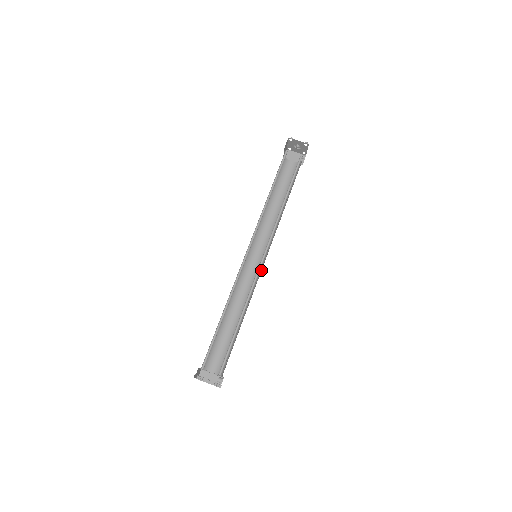
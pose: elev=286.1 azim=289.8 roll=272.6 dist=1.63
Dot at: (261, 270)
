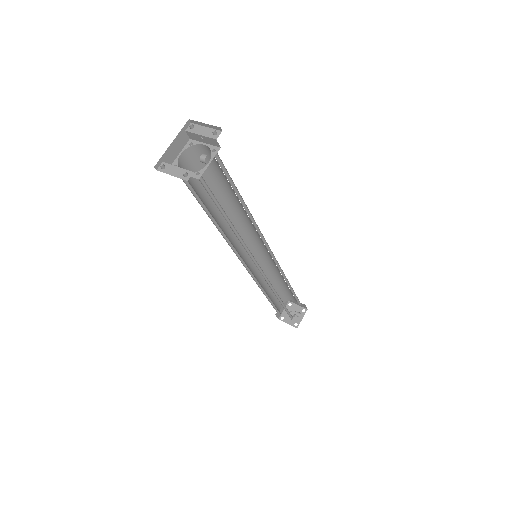
Dot at: occluded
